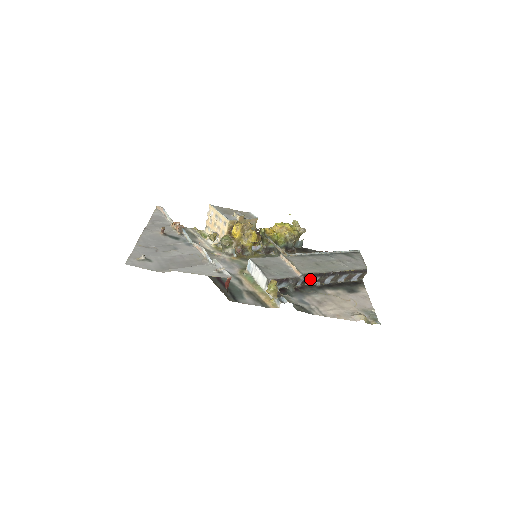
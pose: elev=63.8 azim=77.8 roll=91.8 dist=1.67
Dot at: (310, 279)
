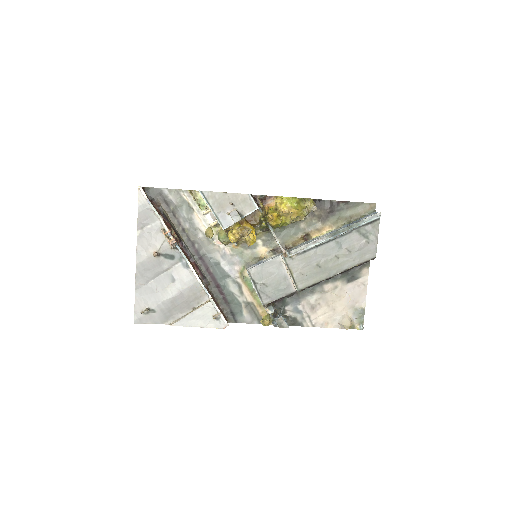
Dot at: occluded
